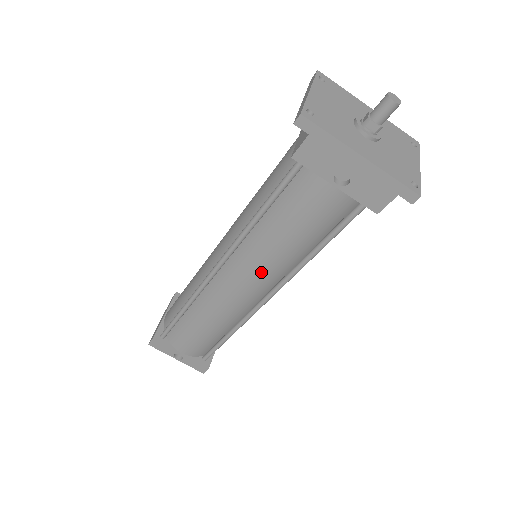
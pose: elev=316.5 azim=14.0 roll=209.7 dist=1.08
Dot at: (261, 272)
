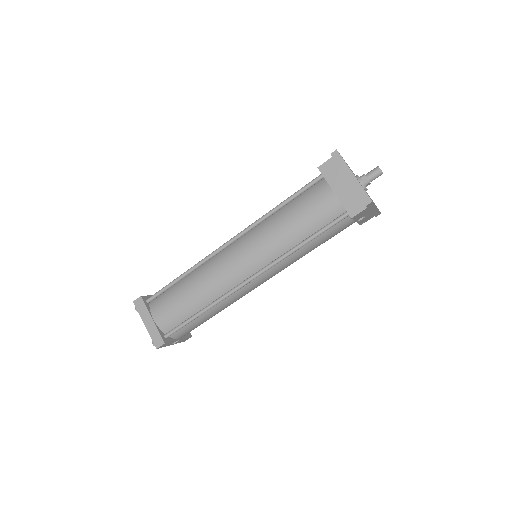
Dot at: occluded
